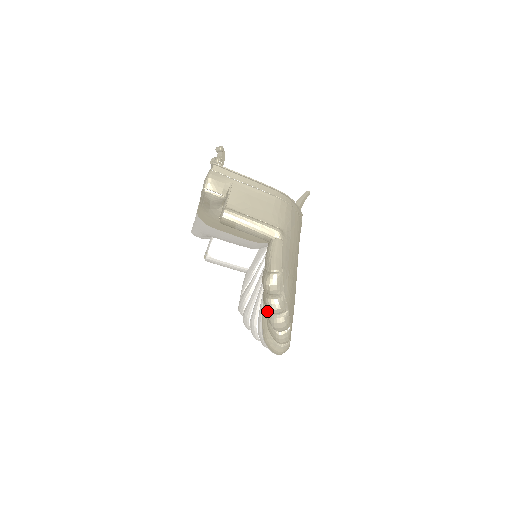
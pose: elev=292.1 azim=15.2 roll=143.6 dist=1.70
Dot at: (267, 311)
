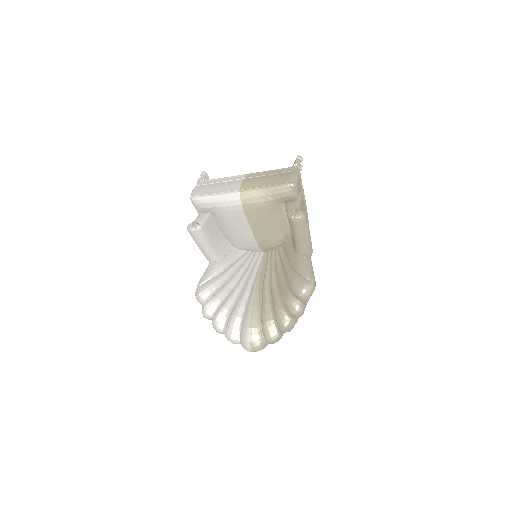
Dot at: (284, 310)
